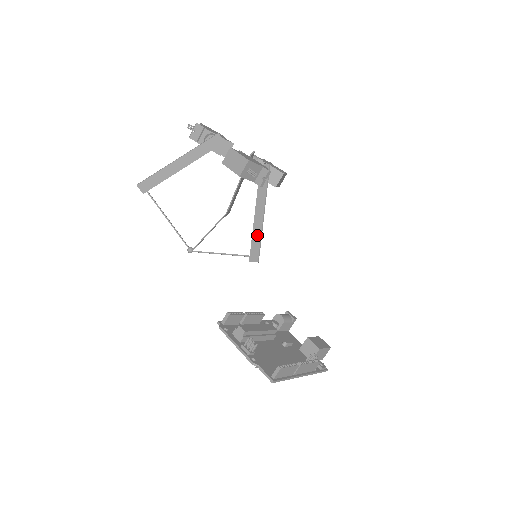
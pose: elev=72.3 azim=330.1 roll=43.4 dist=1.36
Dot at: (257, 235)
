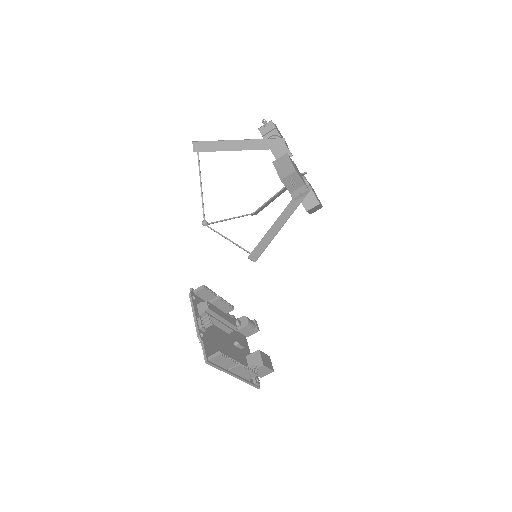
Dot at: (267, 239)
